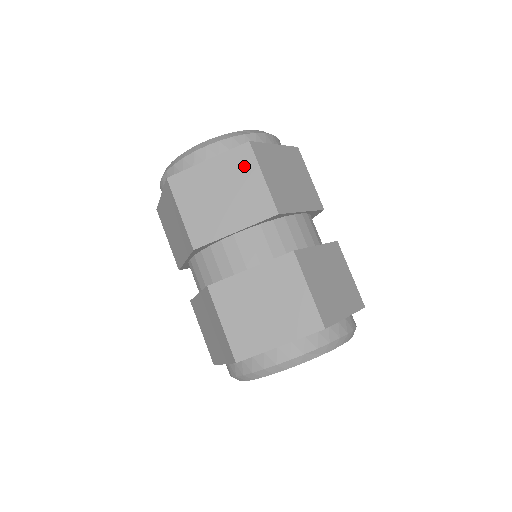
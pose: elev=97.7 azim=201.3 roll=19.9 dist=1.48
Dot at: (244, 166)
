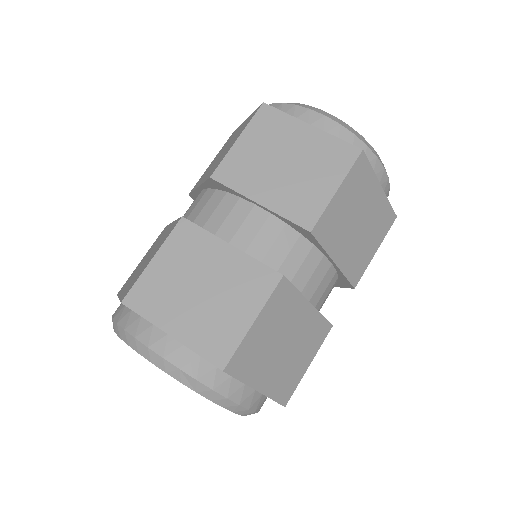
Dot at: (333, 163)
